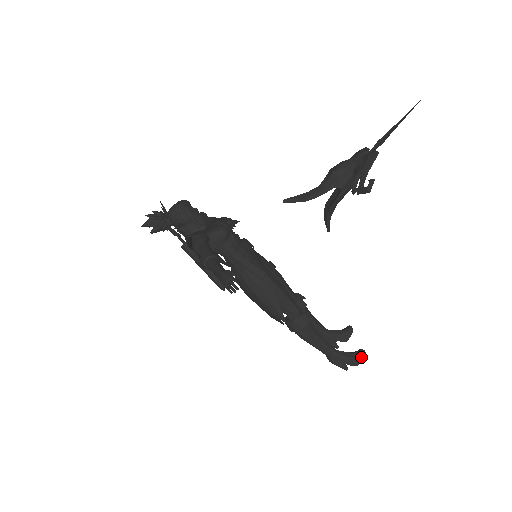
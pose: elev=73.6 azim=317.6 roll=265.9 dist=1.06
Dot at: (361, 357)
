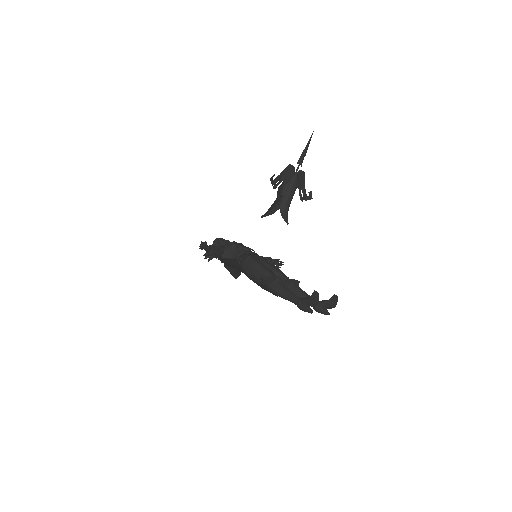
Dot at: (314, 296)
